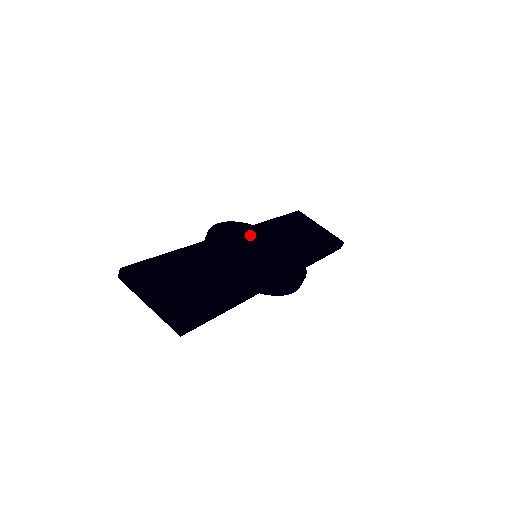
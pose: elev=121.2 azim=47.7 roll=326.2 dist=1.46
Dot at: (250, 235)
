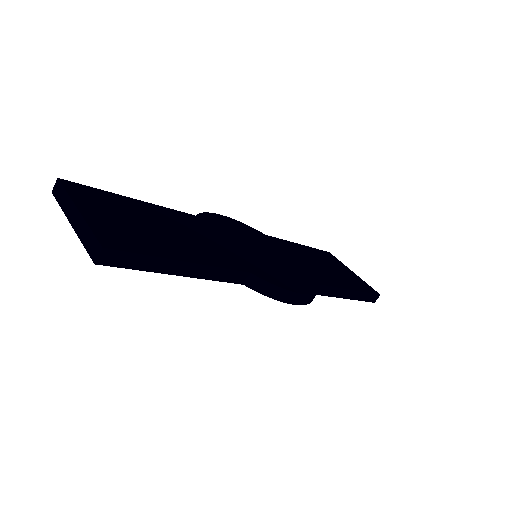
Dot at: (256, 237)
